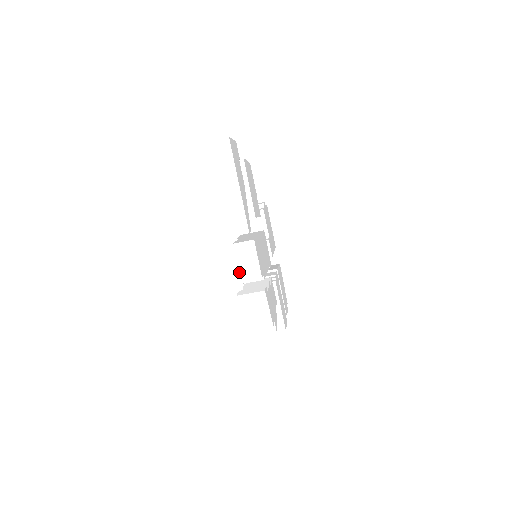
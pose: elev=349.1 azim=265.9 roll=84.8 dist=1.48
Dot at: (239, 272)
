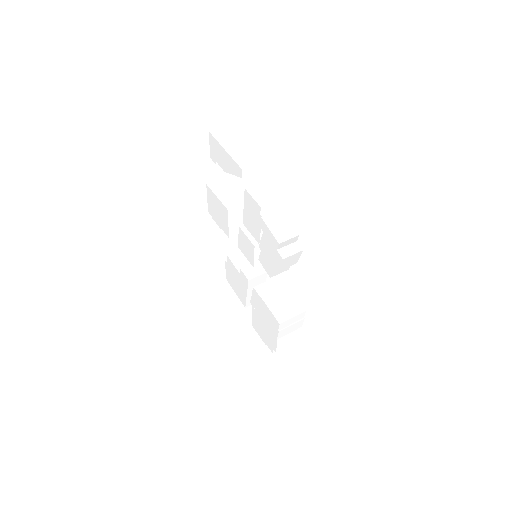
Dot at: (257, 202)
